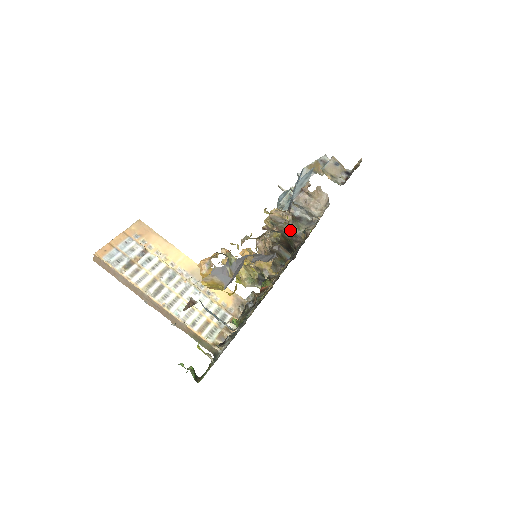
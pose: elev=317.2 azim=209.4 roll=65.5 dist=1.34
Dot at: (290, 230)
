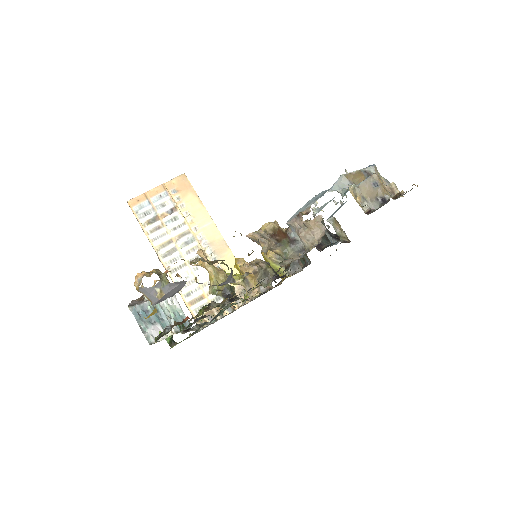
Dot at: (275, 252)
